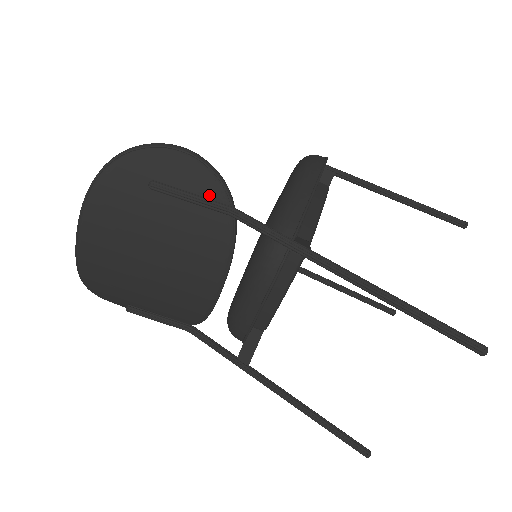
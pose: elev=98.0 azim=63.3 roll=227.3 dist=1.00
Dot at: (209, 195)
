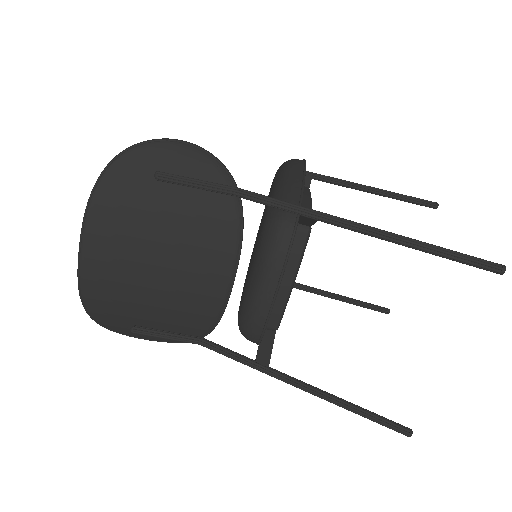
Dot at: (214, 180)
